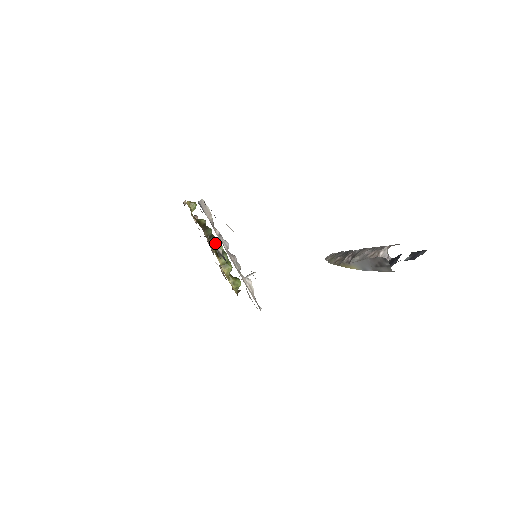
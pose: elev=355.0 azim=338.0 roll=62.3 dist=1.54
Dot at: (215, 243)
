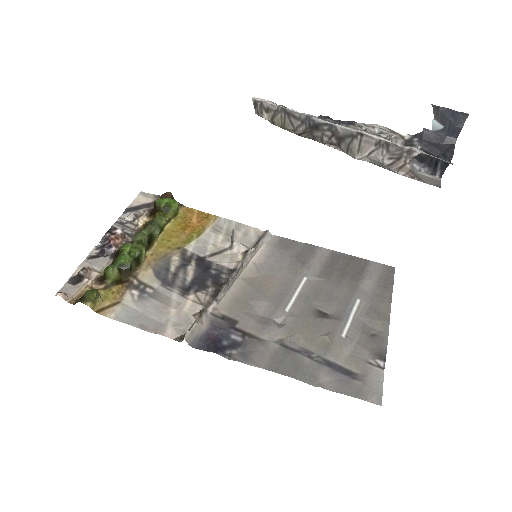
Dot at: (144, 253)
